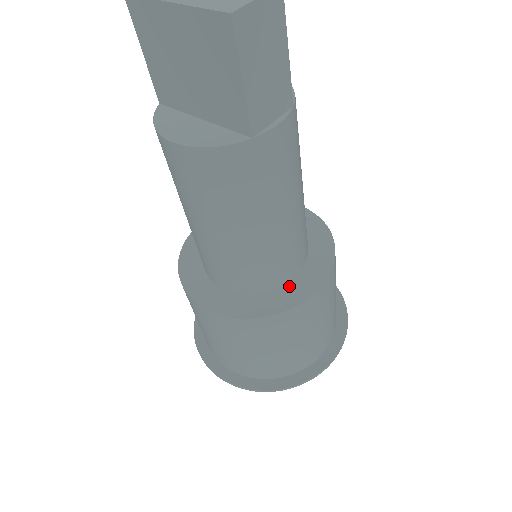
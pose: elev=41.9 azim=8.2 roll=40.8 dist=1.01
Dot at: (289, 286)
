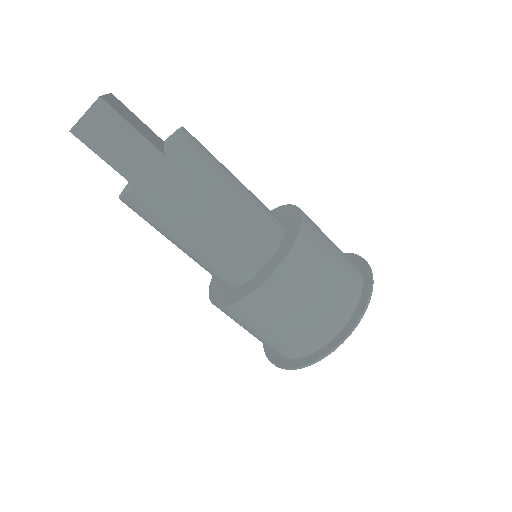
Dot at: (252, 279)
